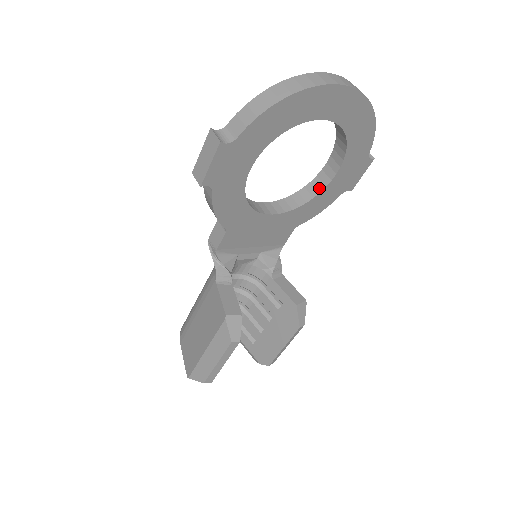
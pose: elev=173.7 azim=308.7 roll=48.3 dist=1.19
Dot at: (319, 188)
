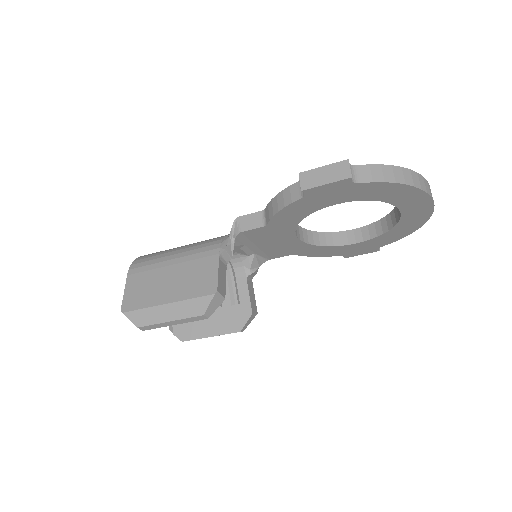
Dot at: (335, 242)
